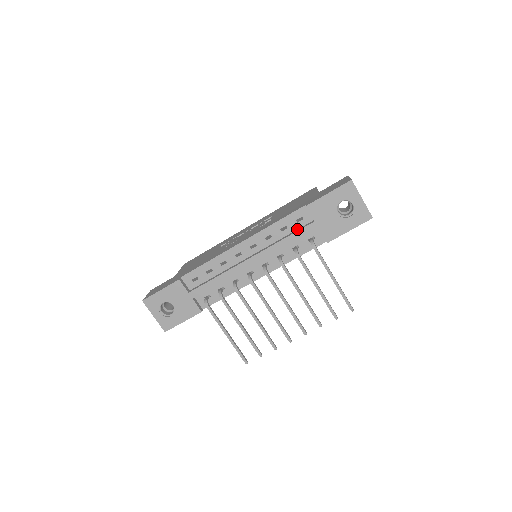
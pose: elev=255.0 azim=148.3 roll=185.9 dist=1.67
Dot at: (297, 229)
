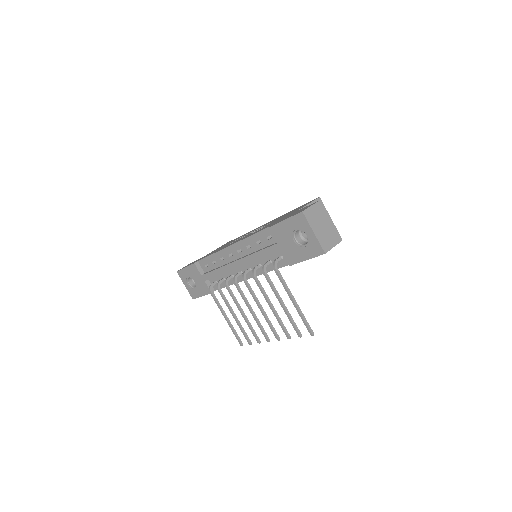
Dot at: (269, 245)
